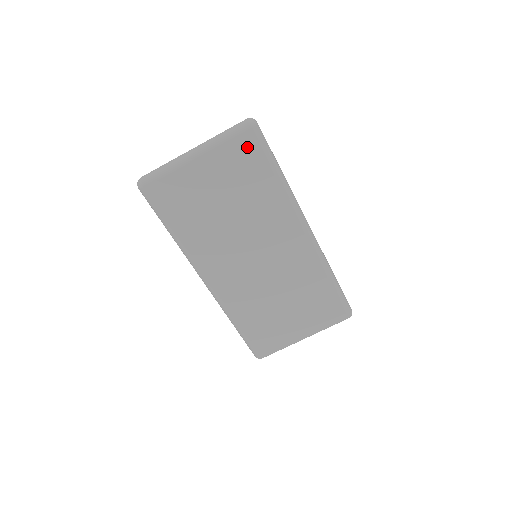
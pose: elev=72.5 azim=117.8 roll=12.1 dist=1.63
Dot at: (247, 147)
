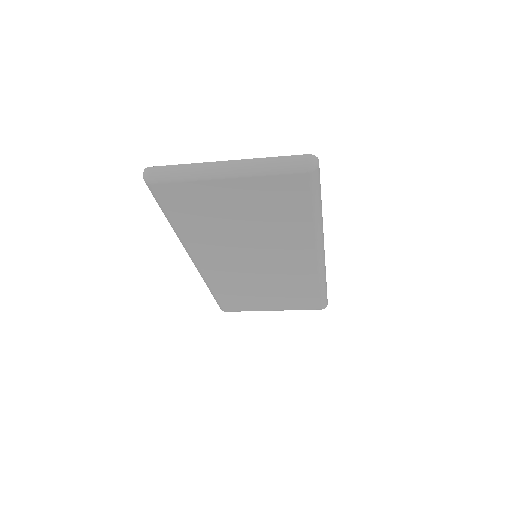
Dot at: (294, 186)
